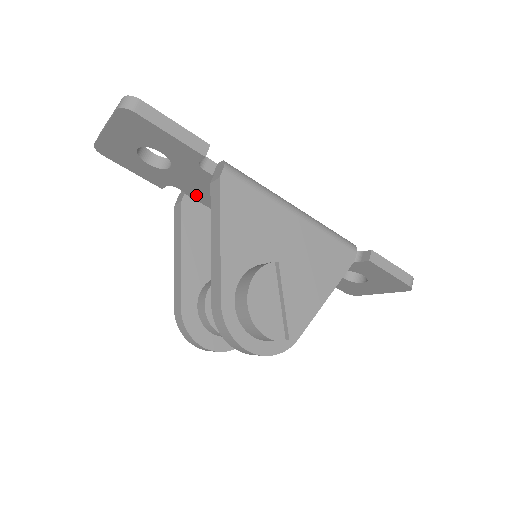
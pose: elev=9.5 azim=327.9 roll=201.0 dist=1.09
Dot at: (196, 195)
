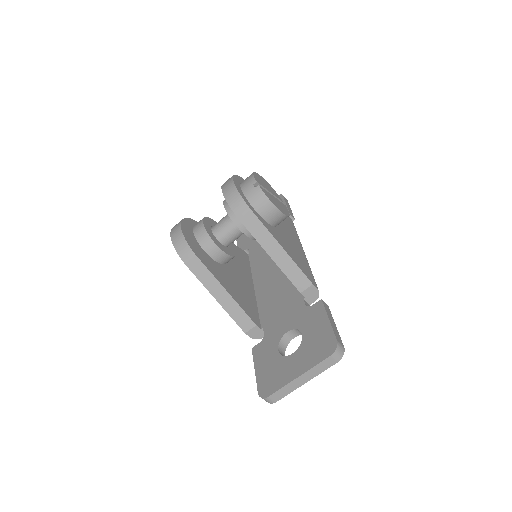
Dot at: (254, 254)
